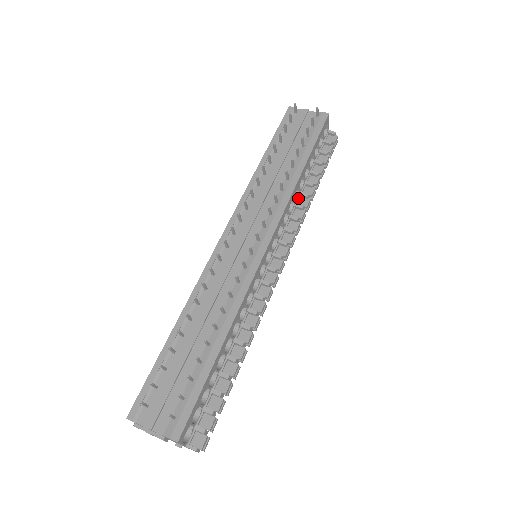
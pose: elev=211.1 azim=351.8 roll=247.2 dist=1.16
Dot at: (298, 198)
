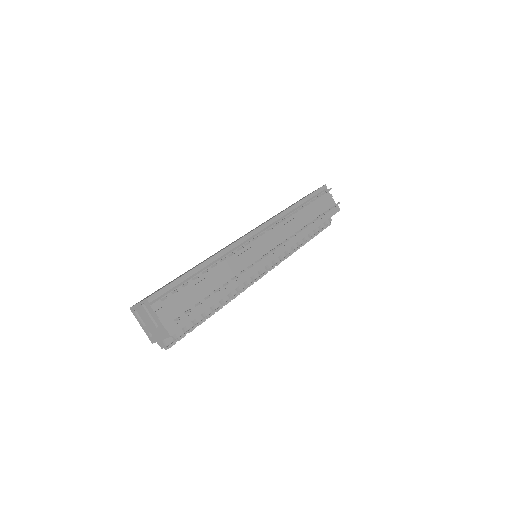
Dot at: occluded
